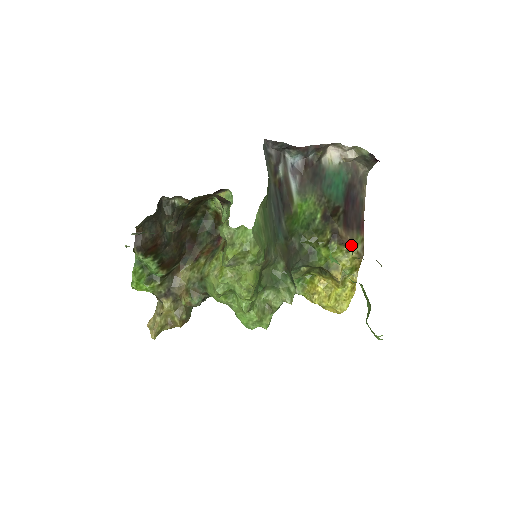
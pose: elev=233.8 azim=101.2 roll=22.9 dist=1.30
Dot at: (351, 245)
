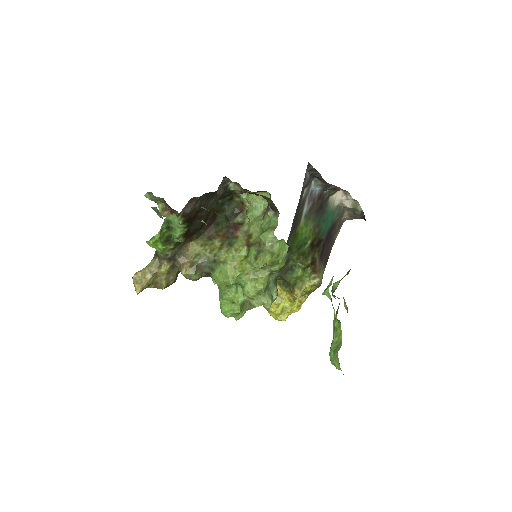
Dot at: (318, 275)
